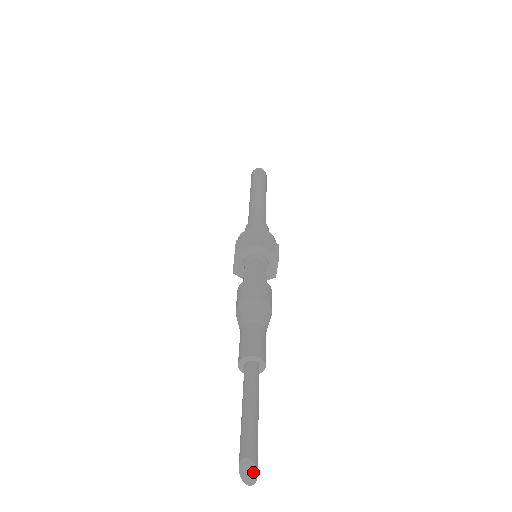
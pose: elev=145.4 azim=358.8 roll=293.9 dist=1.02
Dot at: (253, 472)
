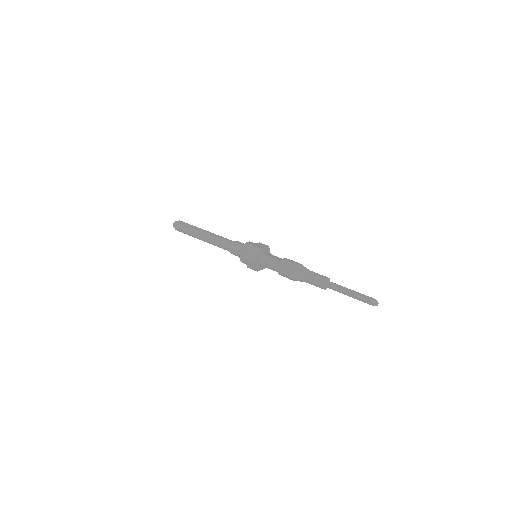
Dot at: (375, 301)
